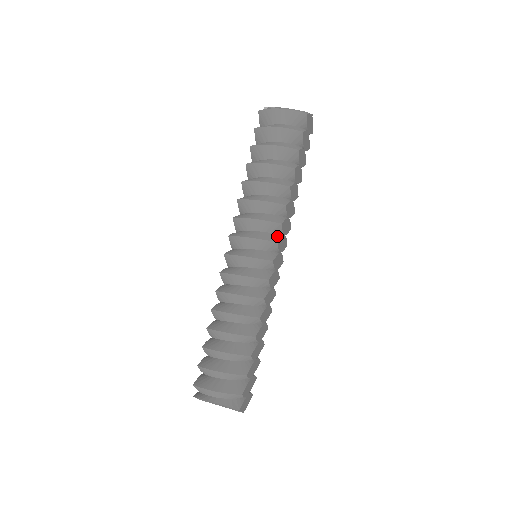
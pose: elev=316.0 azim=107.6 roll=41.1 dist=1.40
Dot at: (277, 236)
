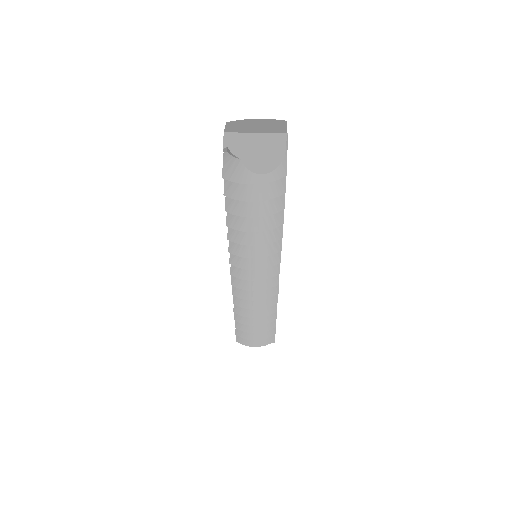
Dot at: occluded
